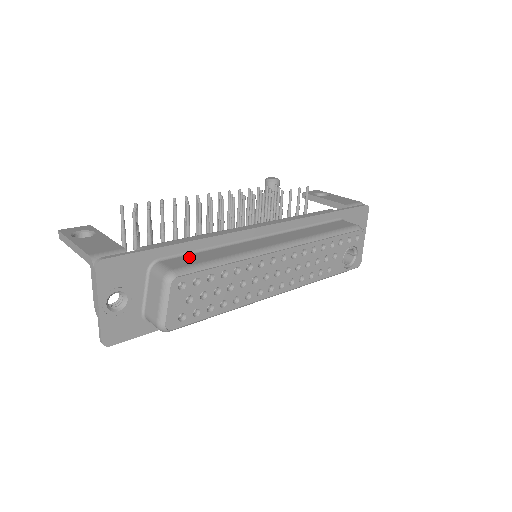
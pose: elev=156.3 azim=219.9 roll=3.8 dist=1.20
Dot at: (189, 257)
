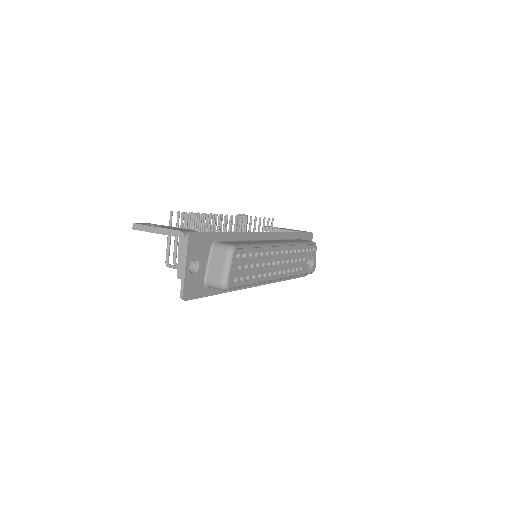
Dot at: (233, 242)
